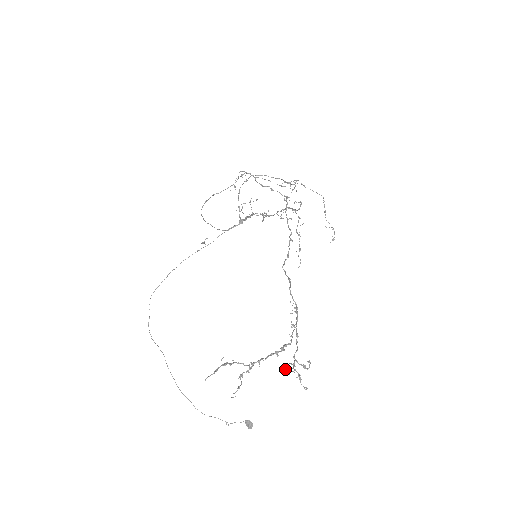
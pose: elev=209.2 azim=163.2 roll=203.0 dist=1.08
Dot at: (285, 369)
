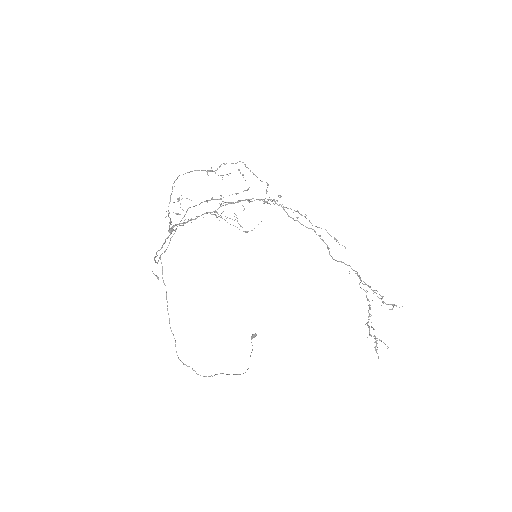
Dot at: occluded
